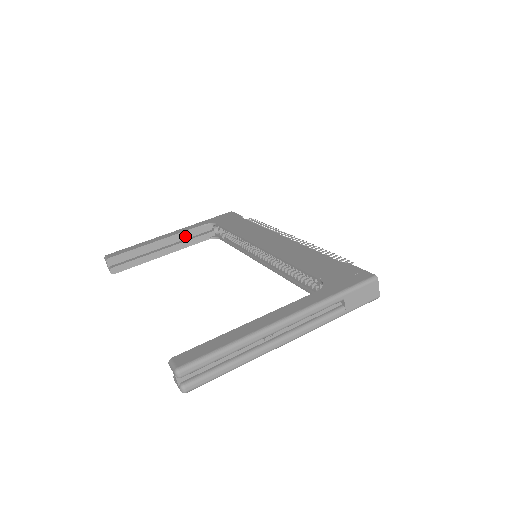
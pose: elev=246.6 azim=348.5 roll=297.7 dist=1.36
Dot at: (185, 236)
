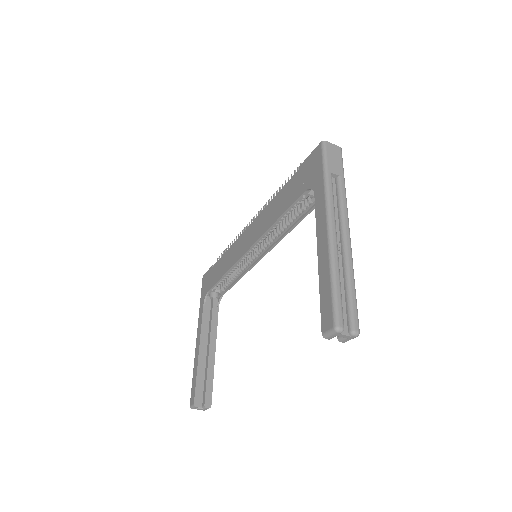
Dot at: (206, 325)
